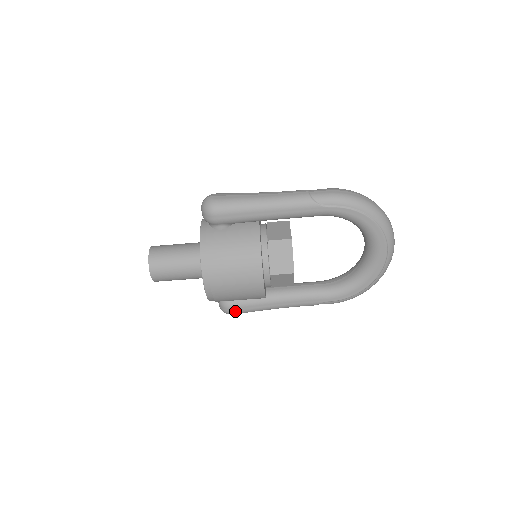
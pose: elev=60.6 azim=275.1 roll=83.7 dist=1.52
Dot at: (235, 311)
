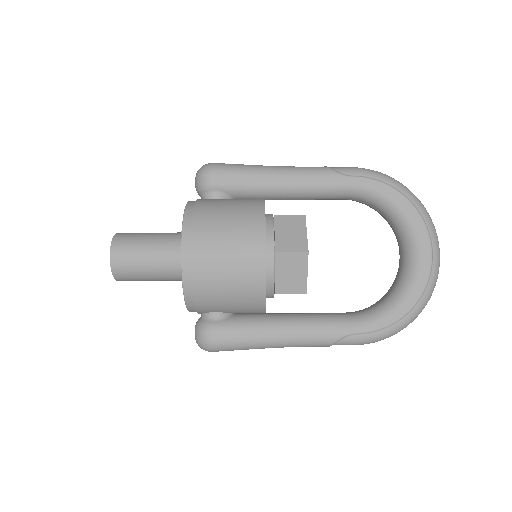
Dot at: (217, 338)
